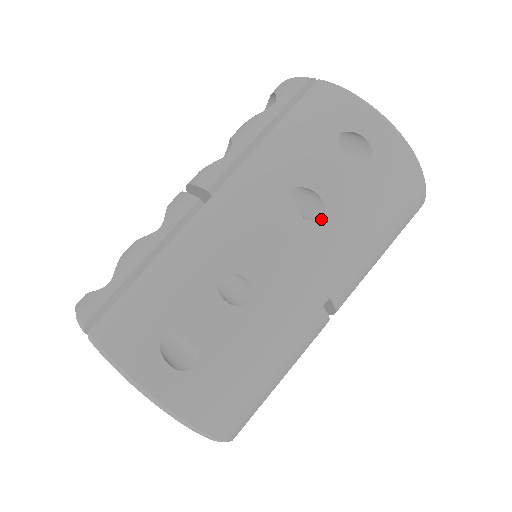
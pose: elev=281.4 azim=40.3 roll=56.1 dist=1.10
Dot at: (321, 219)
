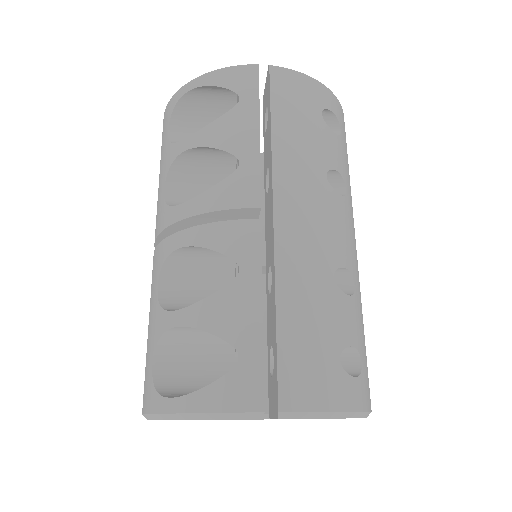
Dot at: (346, 192)
